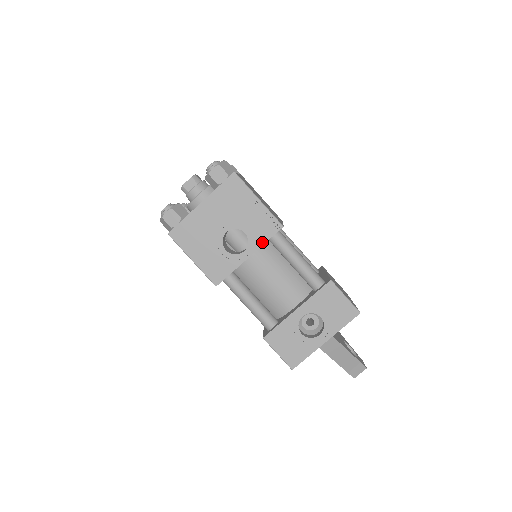
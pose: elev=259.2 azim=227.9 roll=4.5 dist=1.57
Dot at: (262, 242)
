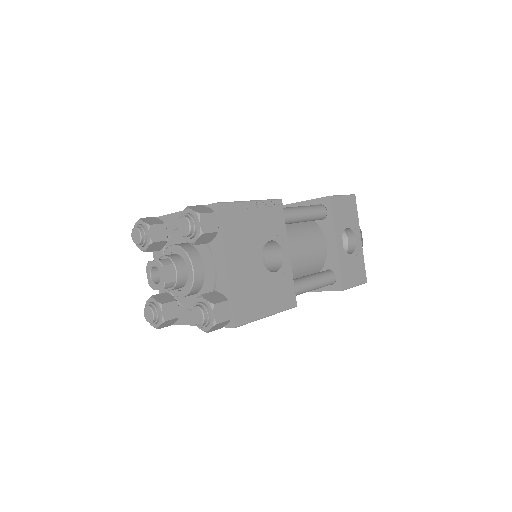
Dot at: (284, 230)
